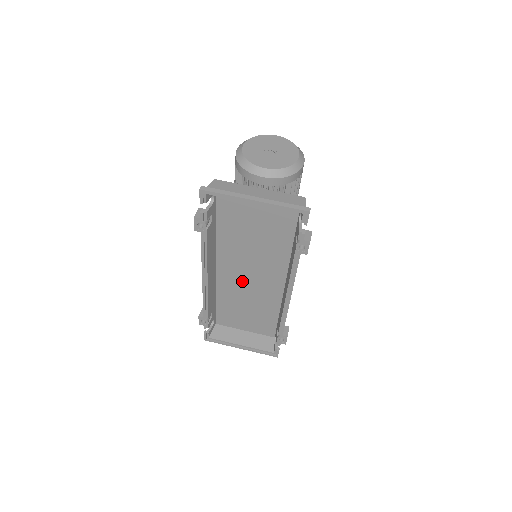
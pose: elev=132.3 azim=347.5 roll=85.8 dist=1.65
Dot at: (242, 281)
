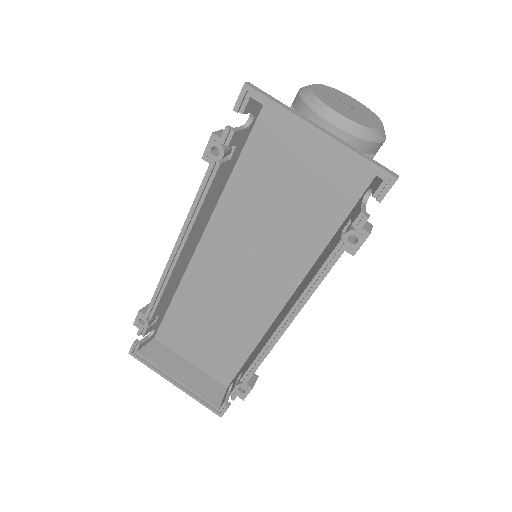
Dot at: (224, 280)
